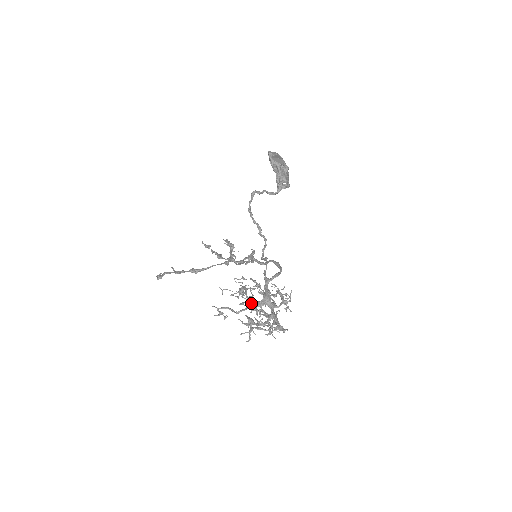
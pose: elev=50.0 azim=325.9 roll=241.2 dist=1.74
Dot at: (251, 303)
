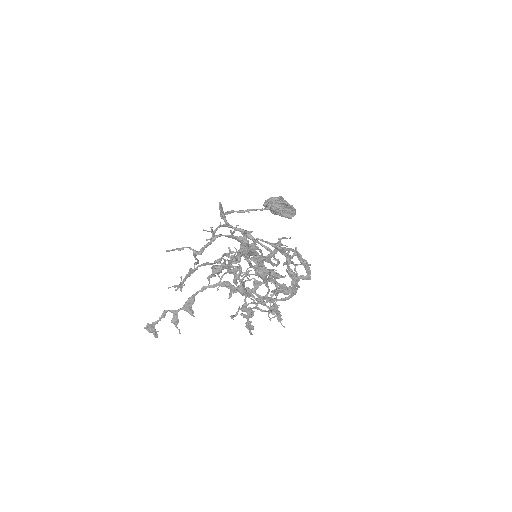
Dot at: occluded
